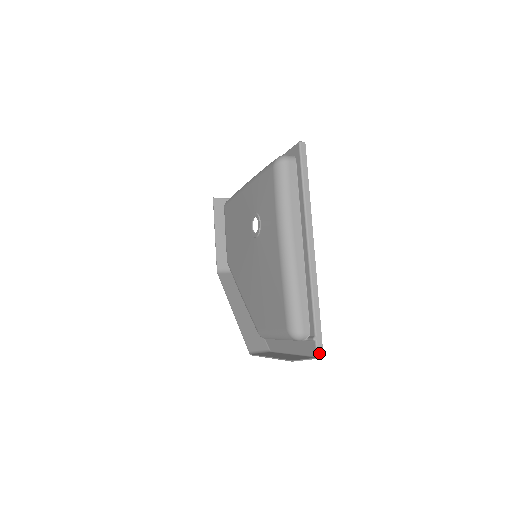
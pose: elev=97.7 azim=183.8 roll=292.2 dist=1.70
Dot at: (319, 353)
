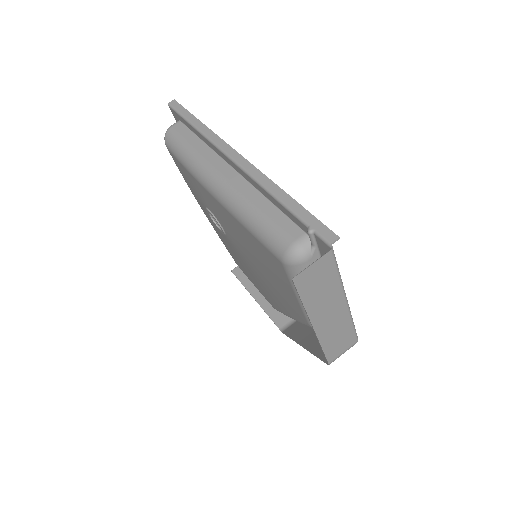
Dot at: (330, 240)
